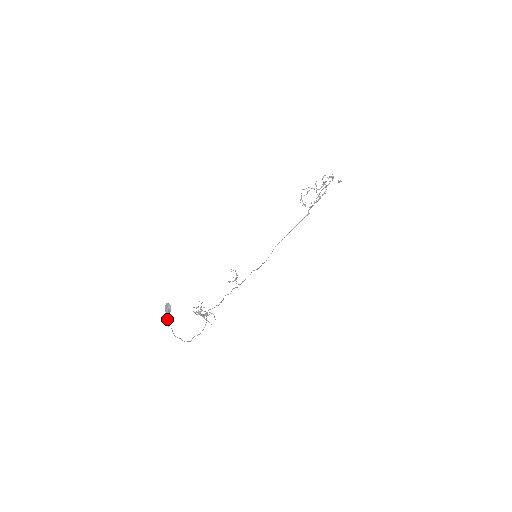
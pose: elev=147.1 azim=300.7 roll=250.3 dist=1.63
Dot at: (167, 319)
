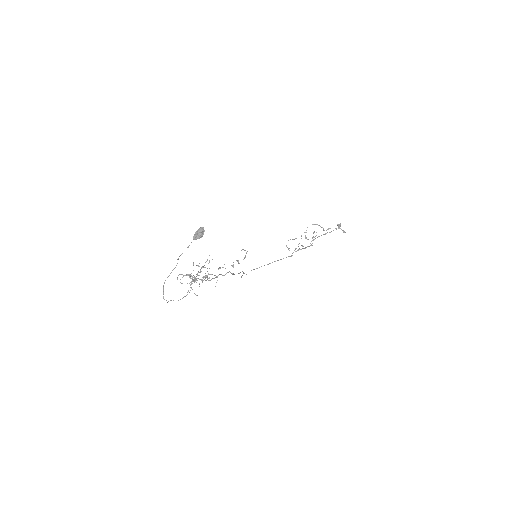
Dot at: (187, 247)
